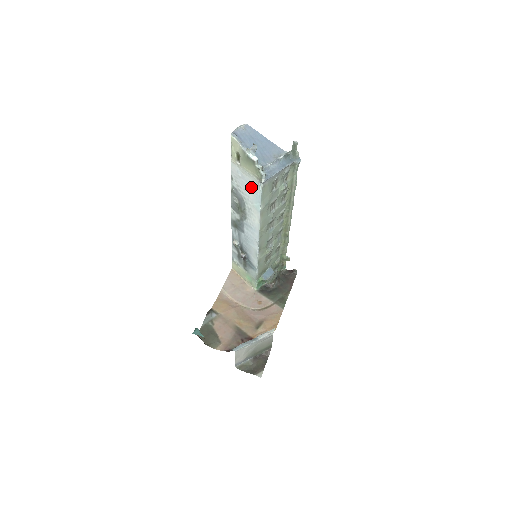
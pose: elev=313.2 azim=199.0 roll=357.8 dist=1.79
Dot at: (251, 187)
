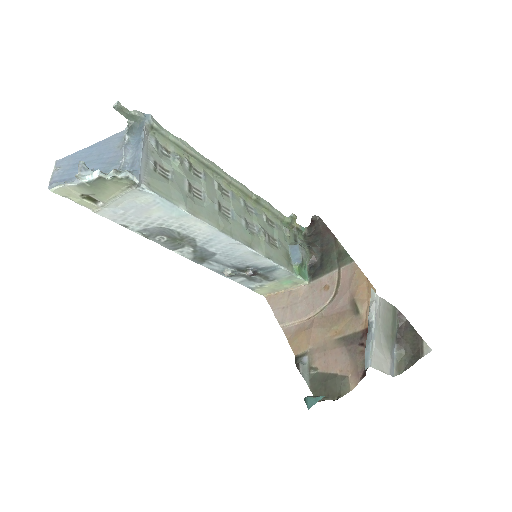
Dot at: (144, 205)
